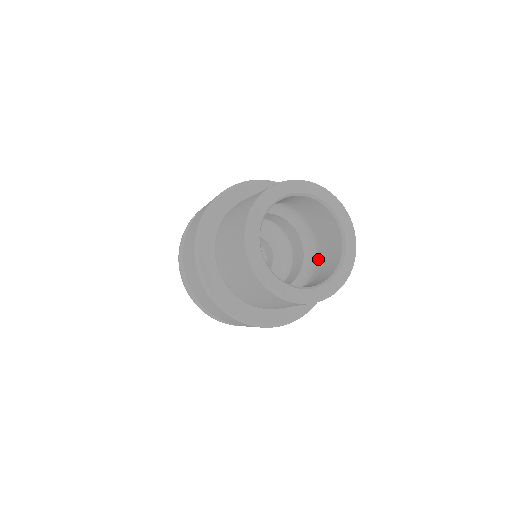
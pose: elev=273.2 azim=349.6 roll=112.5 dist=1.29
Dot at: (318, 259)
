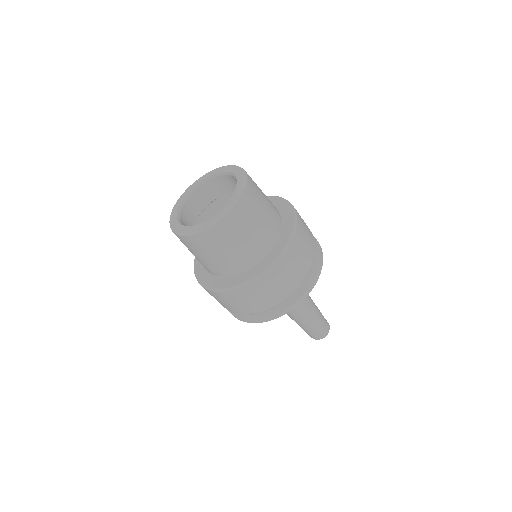
Dot at: occluded
